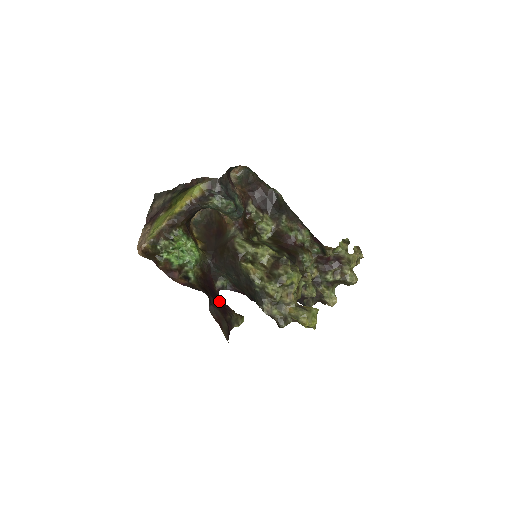
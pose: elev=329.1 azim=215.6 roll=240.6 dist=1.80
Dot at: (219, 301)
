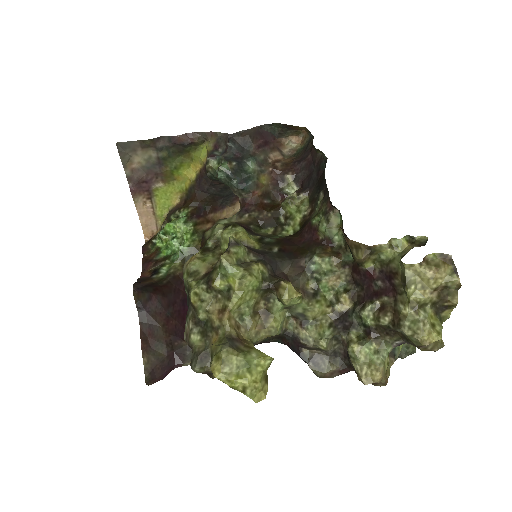
Dot at: occluded
